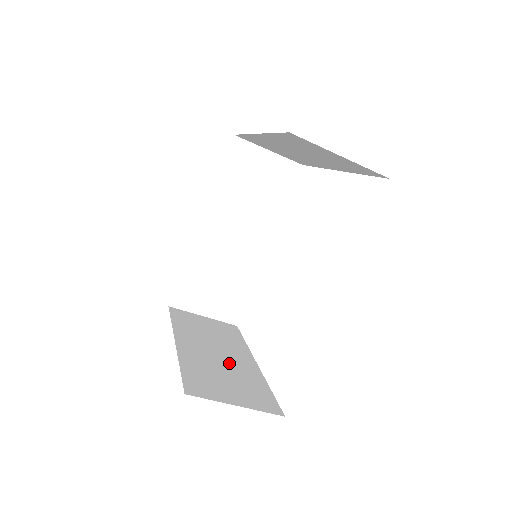
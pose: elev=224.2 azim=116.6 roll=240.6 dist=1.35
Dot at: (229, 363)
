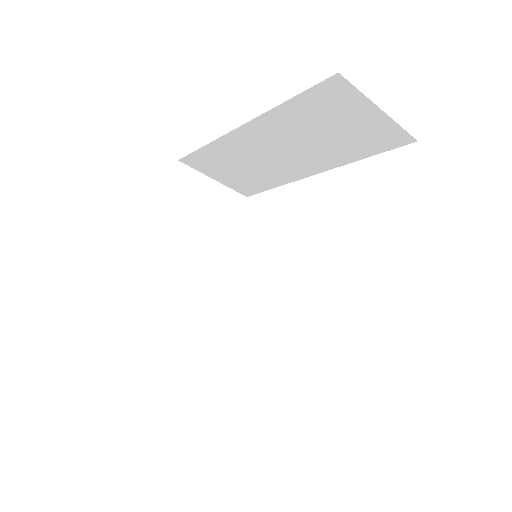
Dot at: (194, 287)
